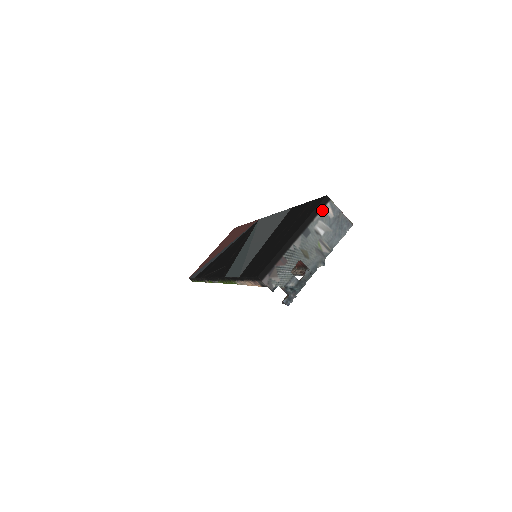
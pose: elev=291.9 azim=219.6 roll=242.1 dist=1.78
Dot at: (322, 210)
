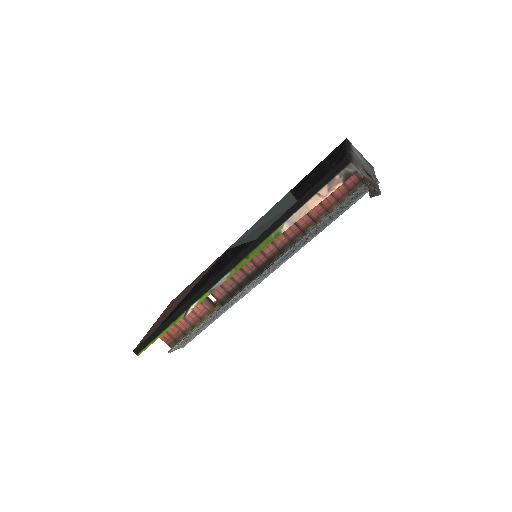
Dot at: (351, 145)
